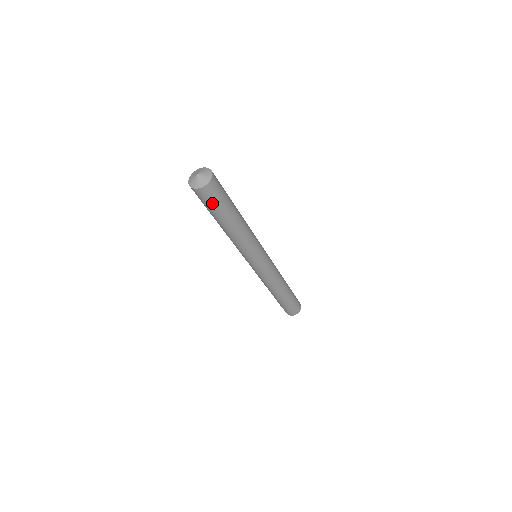
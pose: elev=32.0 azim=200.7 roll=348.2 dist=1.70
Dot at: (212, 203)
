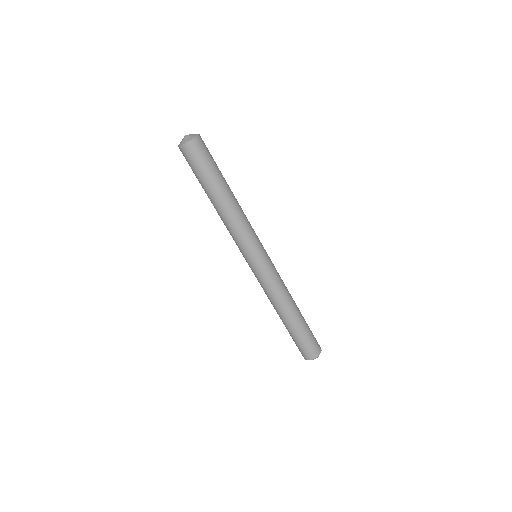
Dot at: (199, 164)
